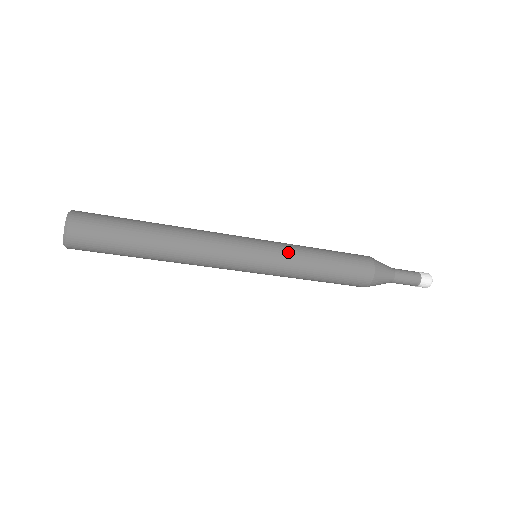
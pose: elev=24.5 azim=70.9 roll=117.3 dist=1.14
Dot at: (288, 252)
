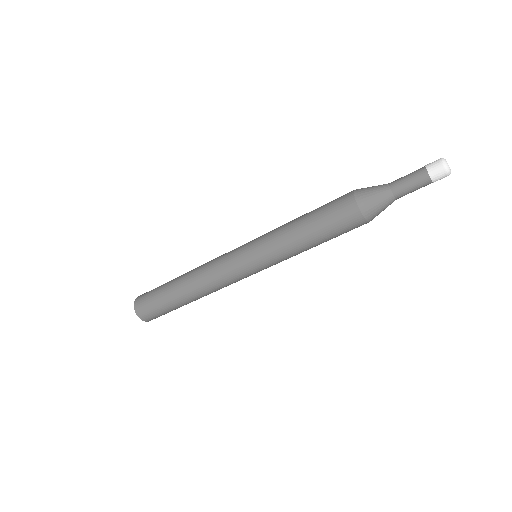
Dot at: (271, 250)
